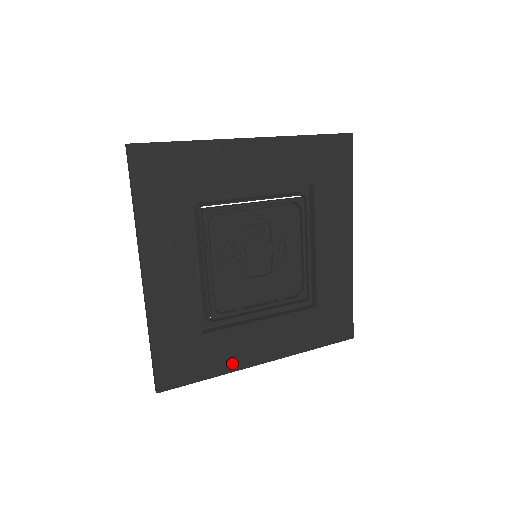
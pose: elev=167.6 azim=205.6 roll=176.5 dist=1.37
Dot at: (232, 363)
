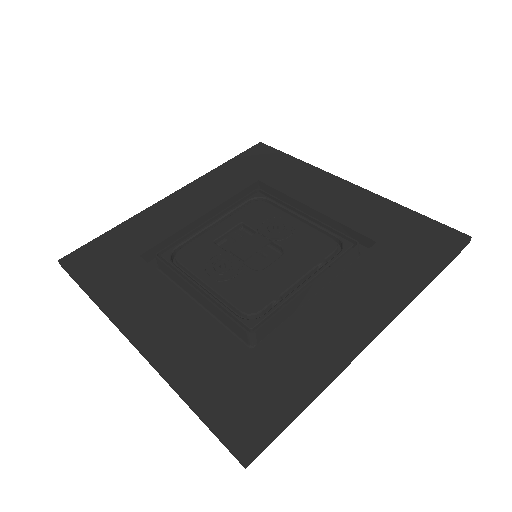
Dot at: (327, 358)
